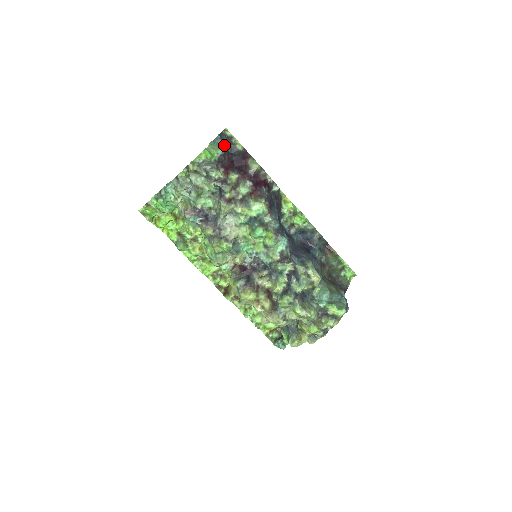
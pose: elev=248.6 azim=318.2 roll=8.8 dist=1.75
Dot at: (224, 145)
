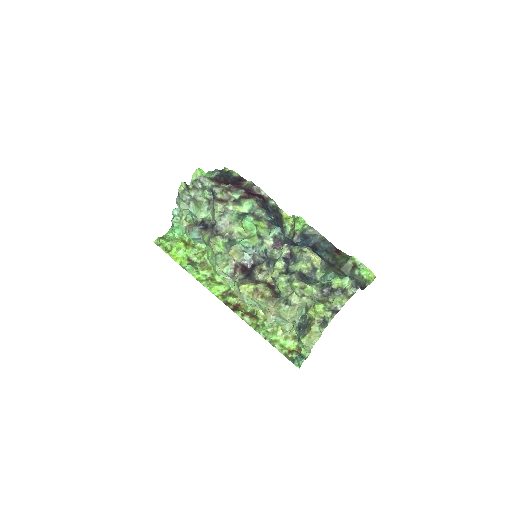
Dot at: (222, 175)
